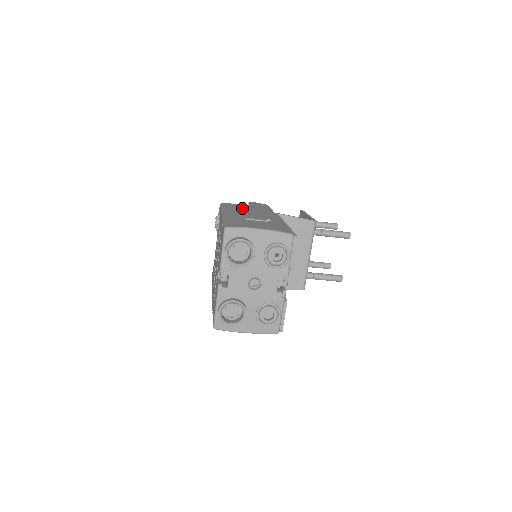
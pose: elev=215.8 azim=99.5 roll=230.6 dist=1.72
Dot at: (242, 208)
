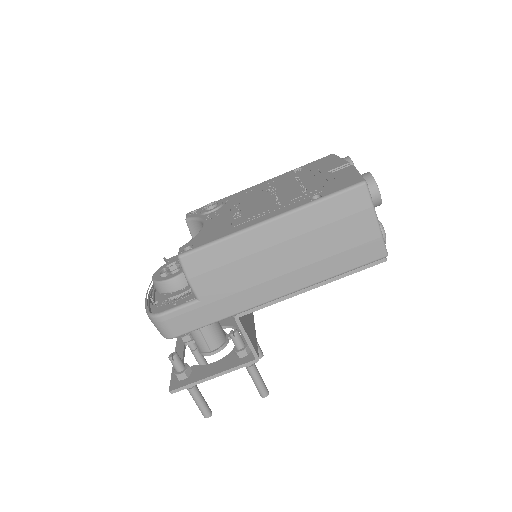
Dot at: occluded
